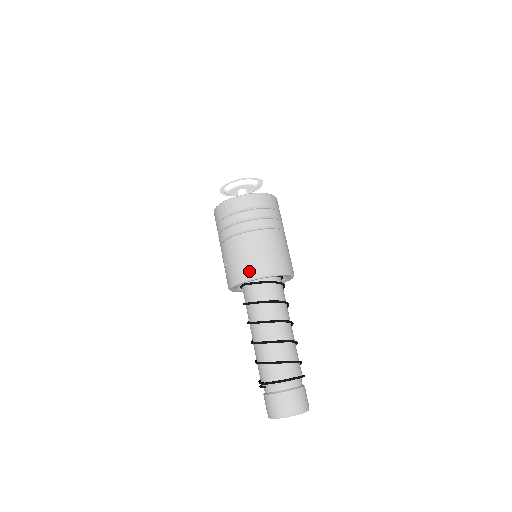
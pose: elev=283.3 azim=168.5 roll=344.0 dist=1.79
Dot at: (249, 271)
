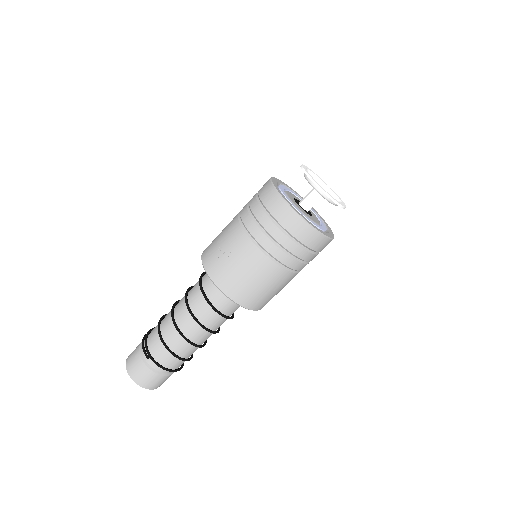
Dot at: (241, 295)
